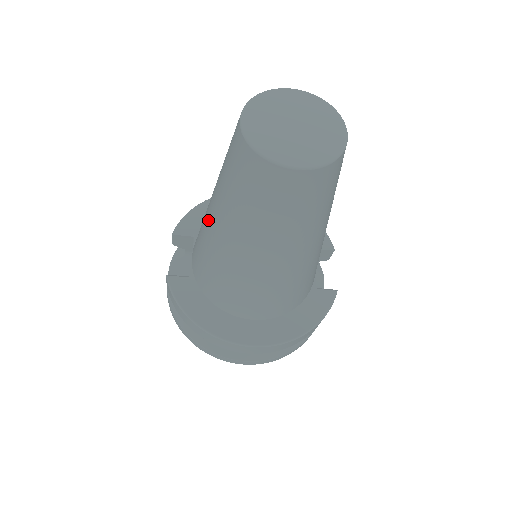
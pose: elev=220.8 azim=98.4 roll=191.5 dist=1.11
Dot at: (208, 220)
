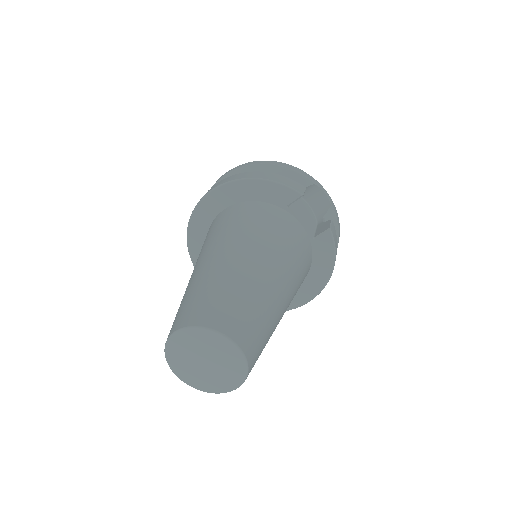
Dot at: occluded
